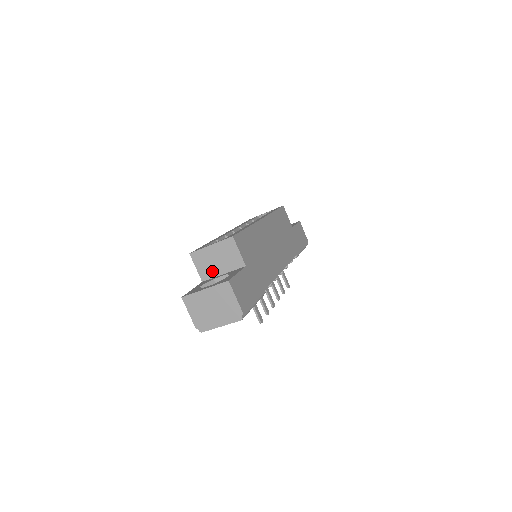
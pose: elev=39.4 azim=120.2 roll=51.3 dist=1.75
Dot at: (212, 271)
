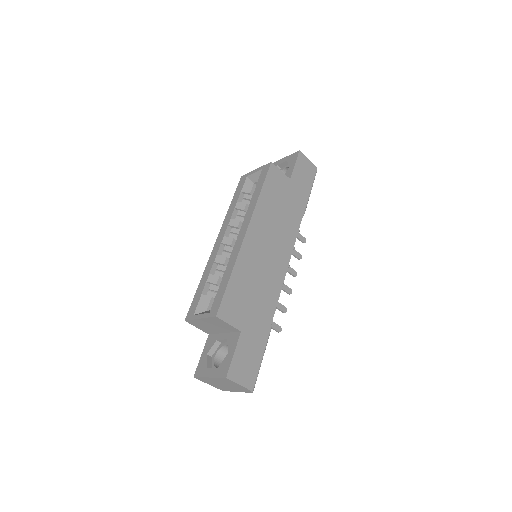
Dot at: (213, 331)
